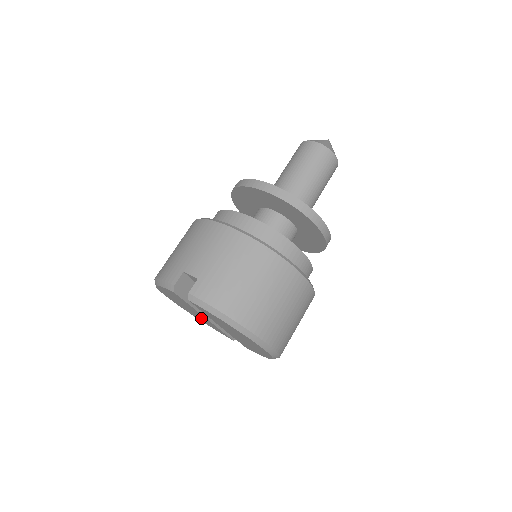
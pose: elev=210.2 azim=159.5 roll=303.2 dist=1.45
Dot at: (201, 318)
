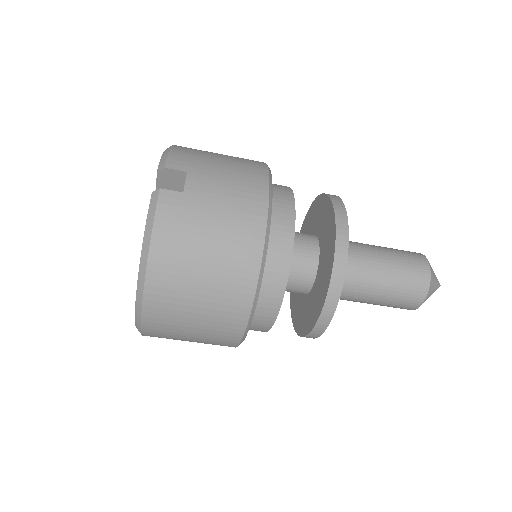
Dot at: occluded
